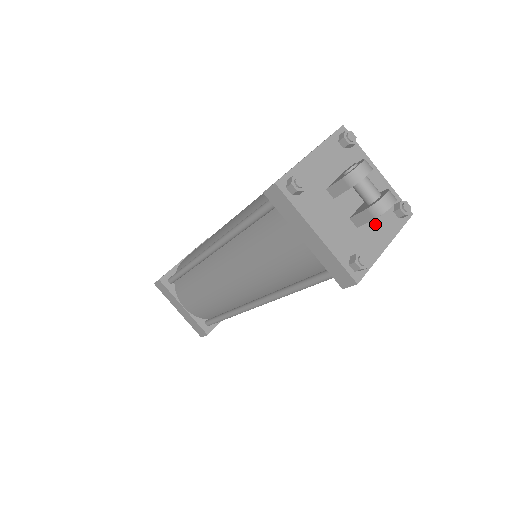
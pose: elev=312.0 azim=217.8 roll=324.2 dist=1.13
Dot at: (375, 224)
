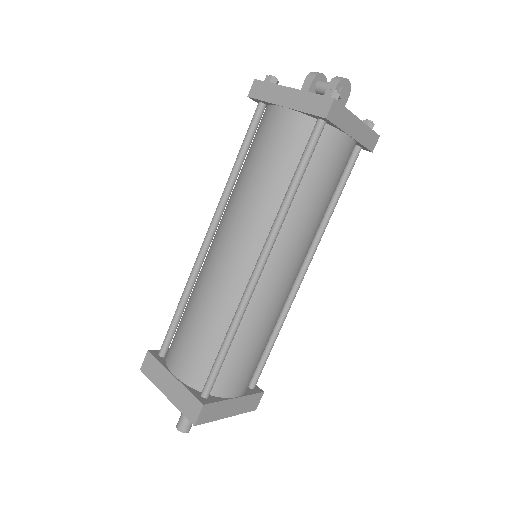
Dot at: occluded
